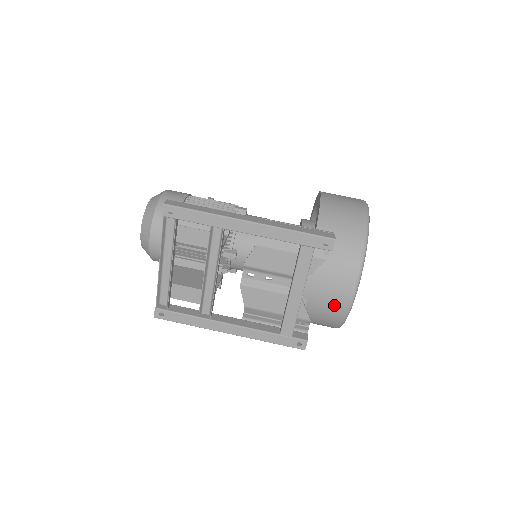
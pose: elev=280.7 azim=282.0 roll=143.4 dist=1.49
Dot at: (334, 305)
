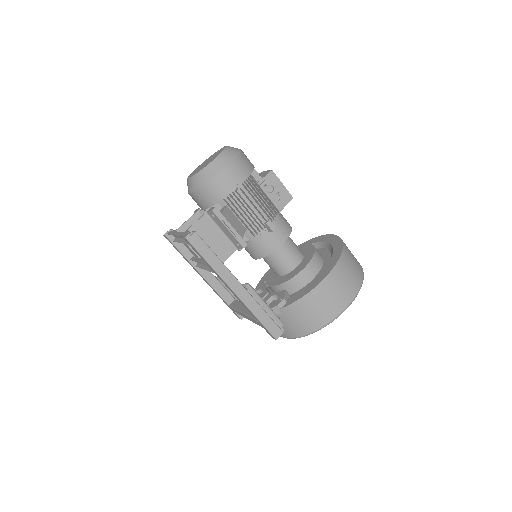
Dot at: occluded
